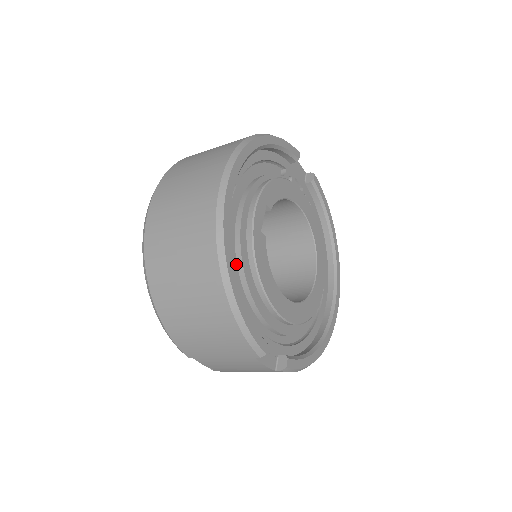
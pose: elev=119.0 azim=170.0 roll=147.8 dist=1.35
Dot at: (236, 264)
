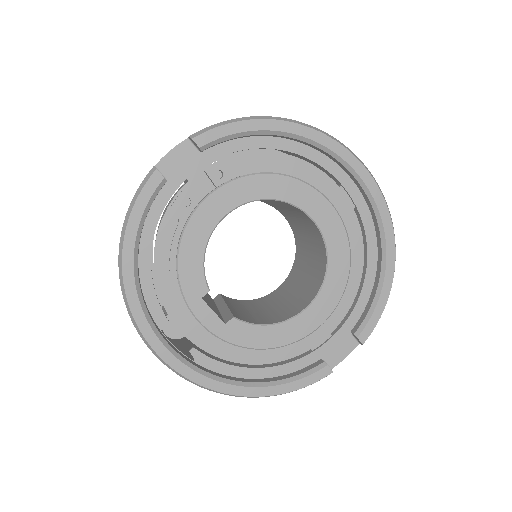
Dot at: (243, 355)
